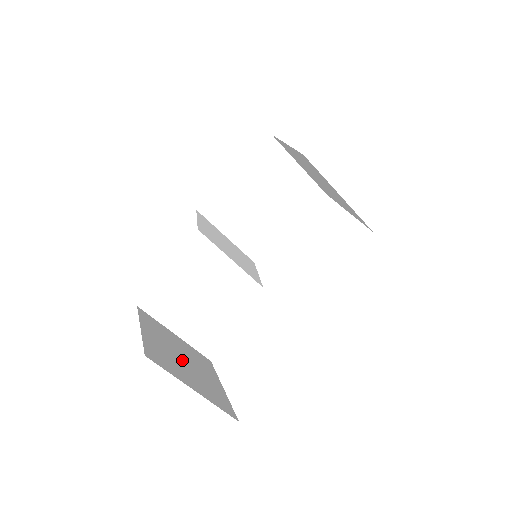
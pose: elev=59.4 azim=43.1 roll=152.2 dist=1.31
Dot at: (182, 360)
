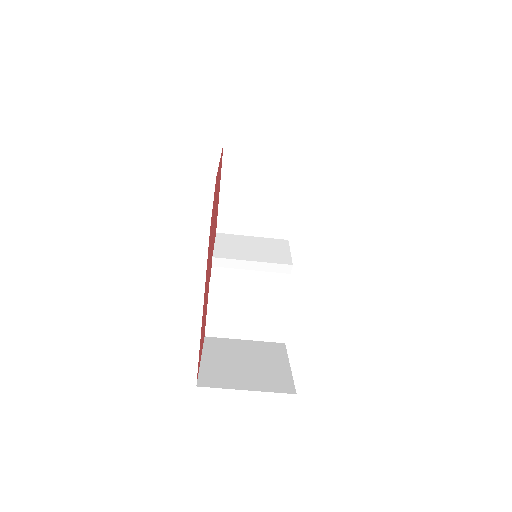
Dot at: (243, 365)
